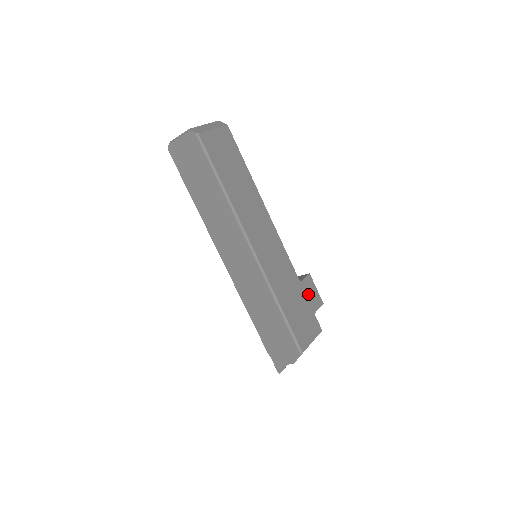
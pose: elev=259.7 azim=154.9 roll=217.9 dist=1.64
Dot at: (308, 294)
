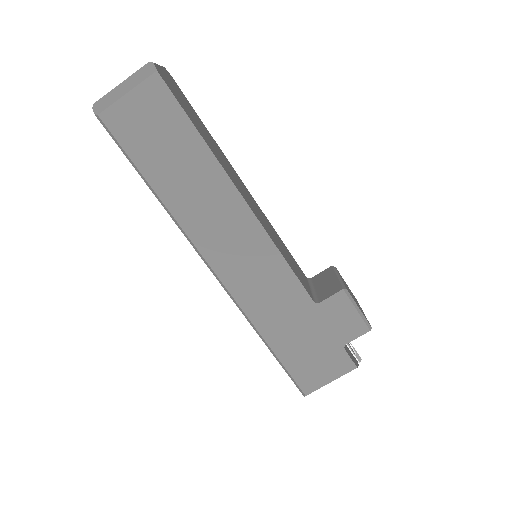
Dot at: (333, 320)
